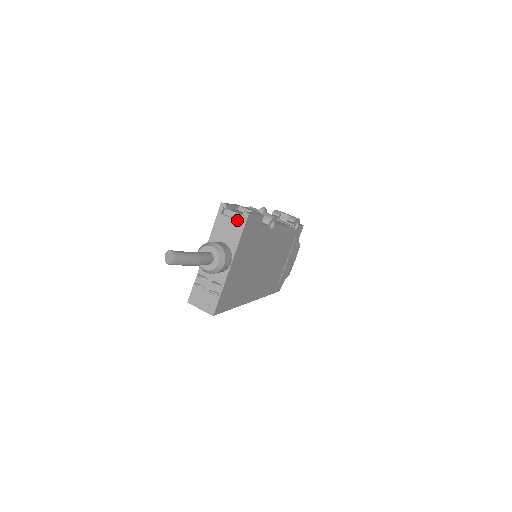
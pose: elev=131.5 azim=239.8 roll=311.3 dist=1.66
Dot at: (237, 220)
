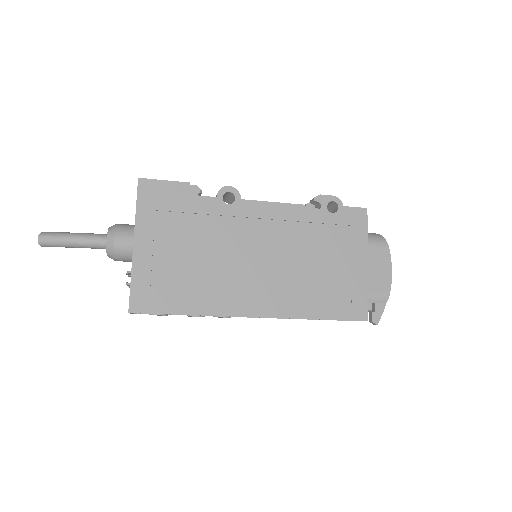
Dot at: occluded
